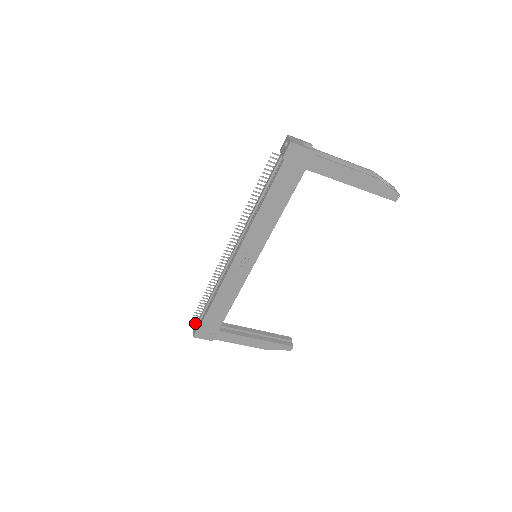
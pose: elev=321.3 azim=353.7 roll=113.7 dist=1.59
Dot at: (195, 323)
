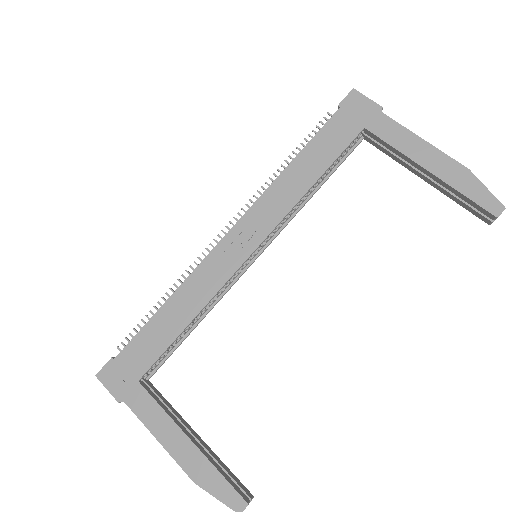
Dot at: occluded
